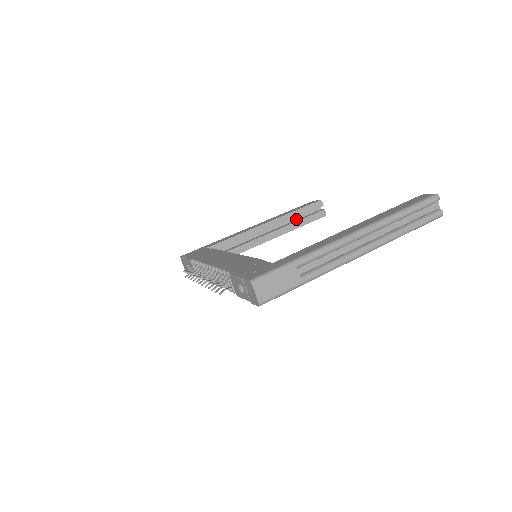
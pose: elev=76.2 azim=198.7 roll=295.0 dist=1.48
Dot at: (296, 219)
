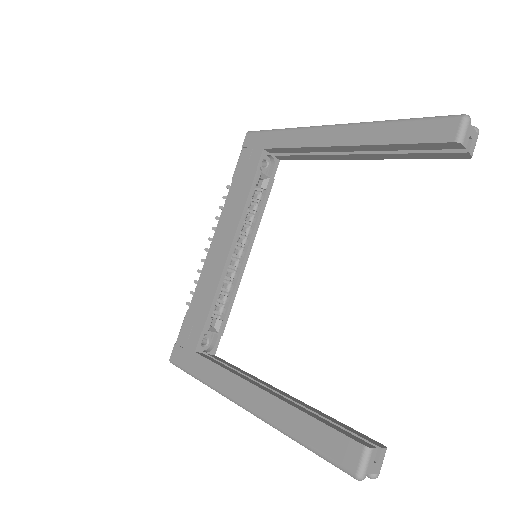
Dot at: occluded
